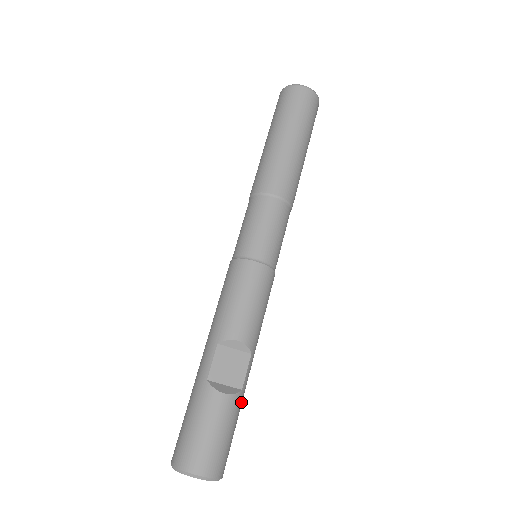
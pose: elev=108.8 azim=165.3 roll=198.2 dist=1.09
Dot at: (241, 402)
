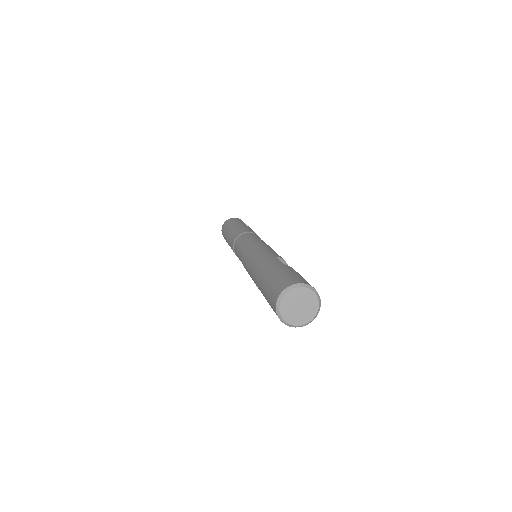
Dot at: occluded
